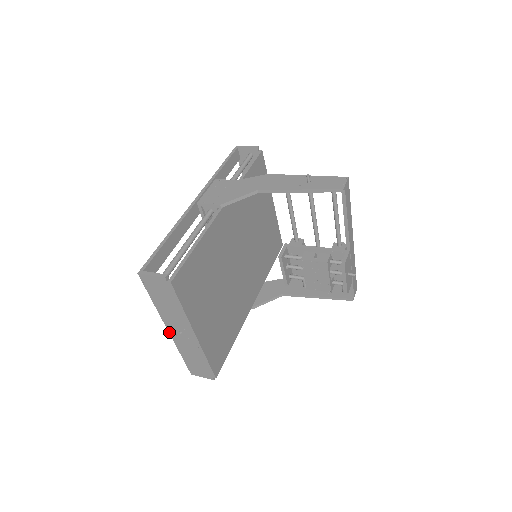
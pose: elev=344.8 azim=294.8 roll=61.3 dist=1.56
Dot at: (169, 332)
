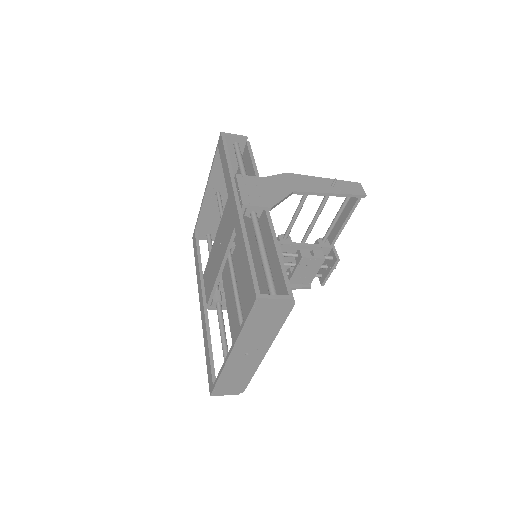
Dot at: (229, 356)
